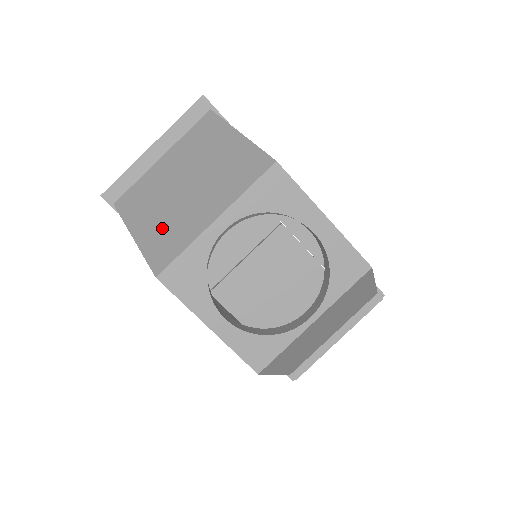
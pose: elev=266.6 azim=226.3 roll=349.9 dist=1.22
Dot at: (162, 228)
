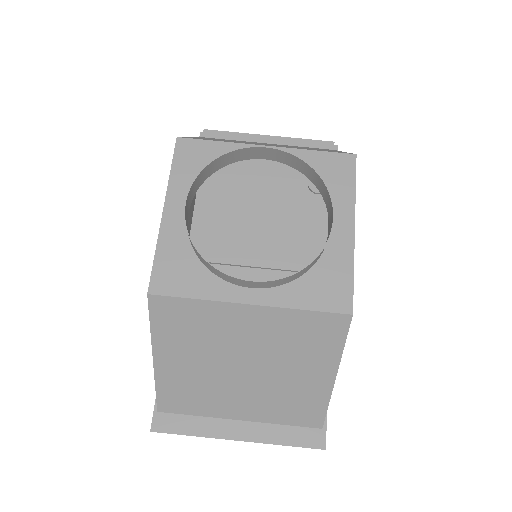
Dot at: occluded
